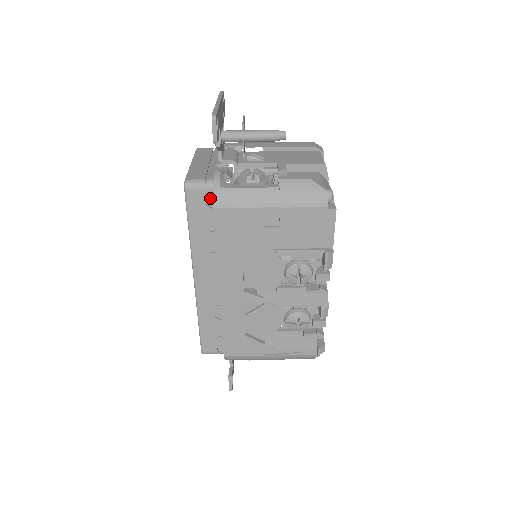
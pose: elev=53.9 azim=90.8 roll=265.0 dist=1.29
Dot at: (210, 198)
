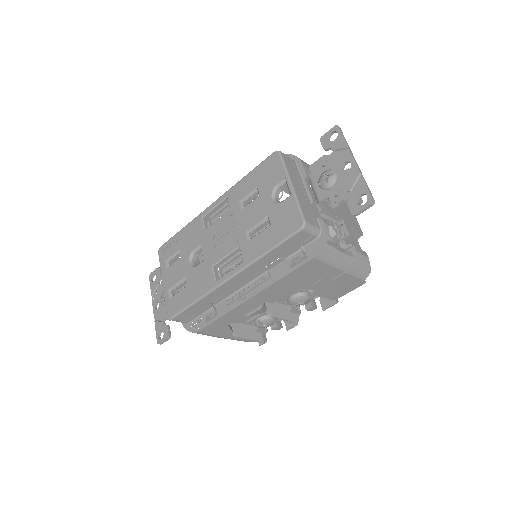
Dot at: (308, 241)
